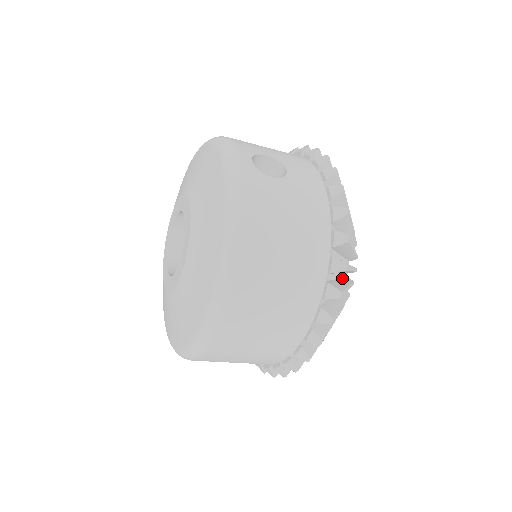
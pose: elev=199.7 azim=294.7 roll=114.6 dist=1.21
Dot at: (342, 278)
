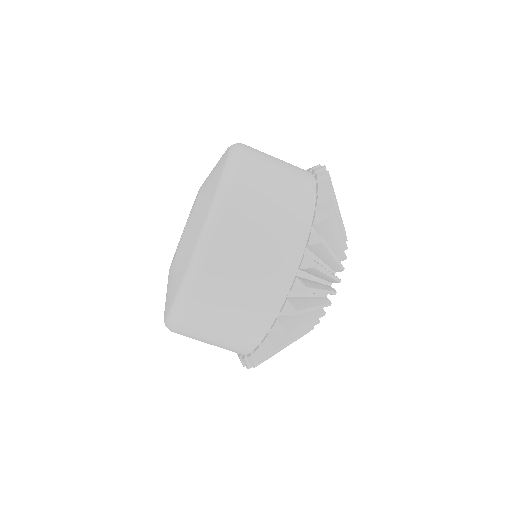
Dot at: occluded
